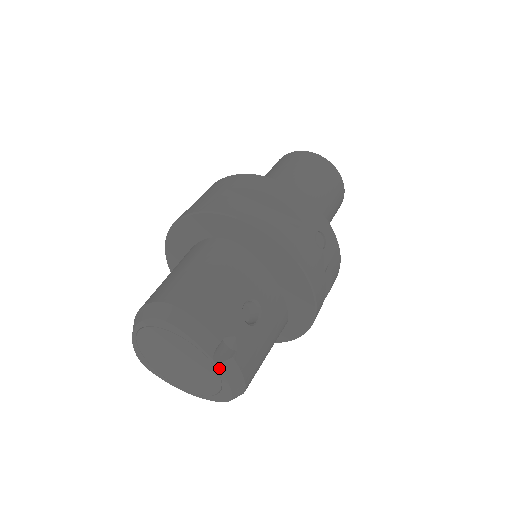
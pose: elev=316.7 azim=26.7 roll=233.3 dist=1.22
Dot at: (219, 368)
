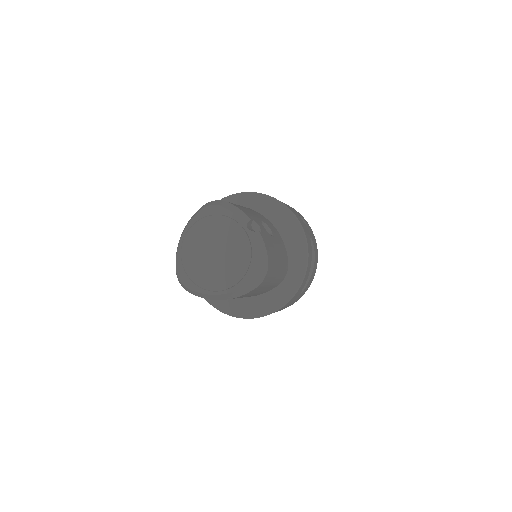
Dot at: (251, 234)
